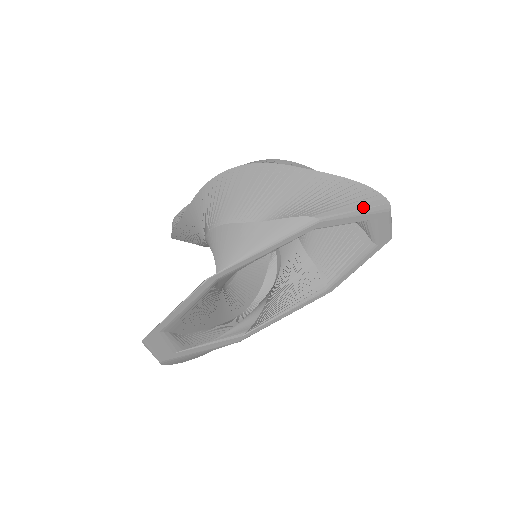
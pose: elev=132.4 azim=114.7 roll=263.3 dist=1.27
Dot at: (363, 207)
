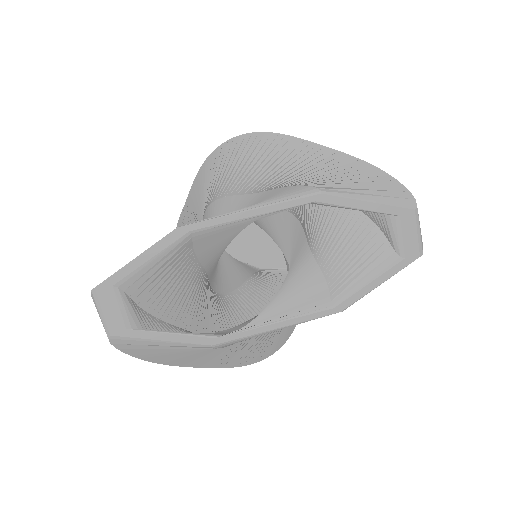
Dot at: (379, 194)
